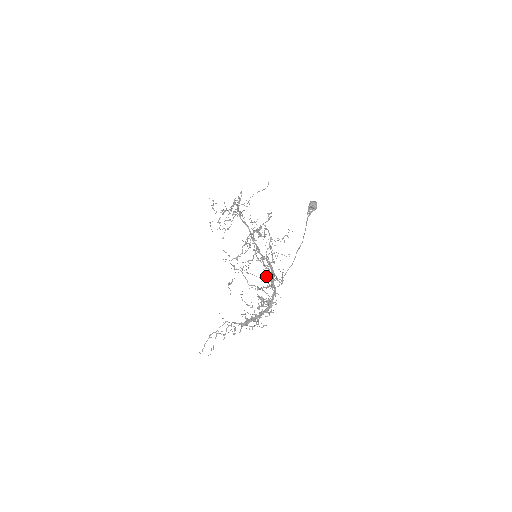
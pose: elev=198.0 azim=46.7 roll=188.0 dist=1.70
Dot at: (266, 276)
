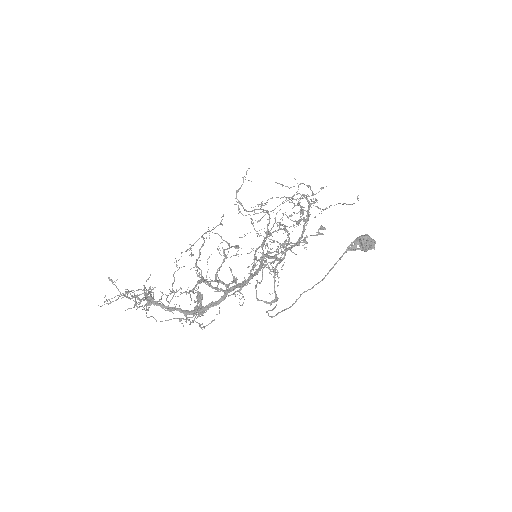
Dot at: occluded
